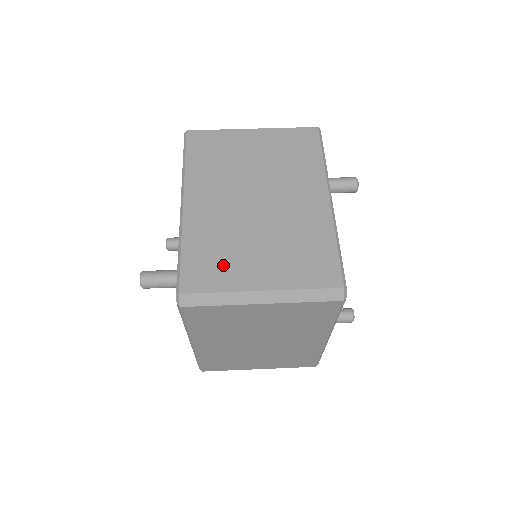
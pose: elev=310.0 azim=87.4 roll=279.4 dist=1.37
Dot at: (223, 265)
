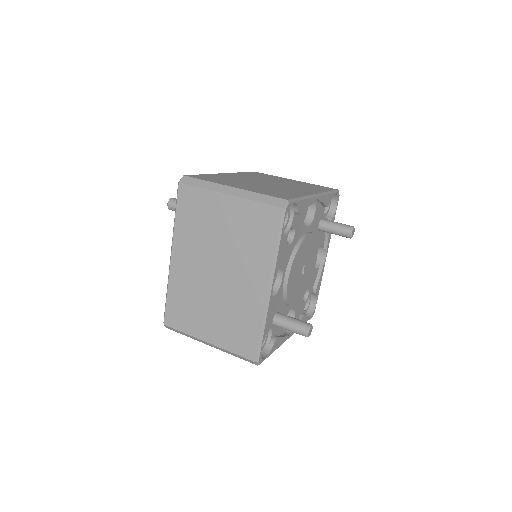
Dot at: (221, 180)
